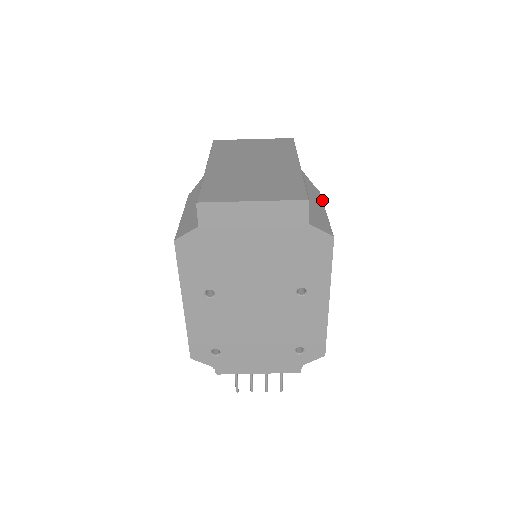
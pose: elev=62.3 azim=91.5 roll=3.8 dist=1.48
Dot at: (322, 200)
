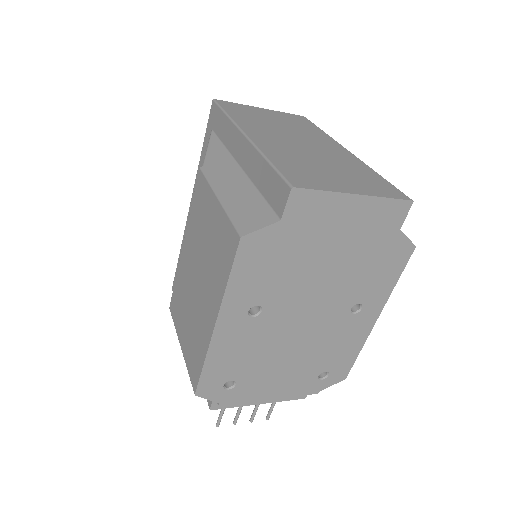
Dot at: occluded
